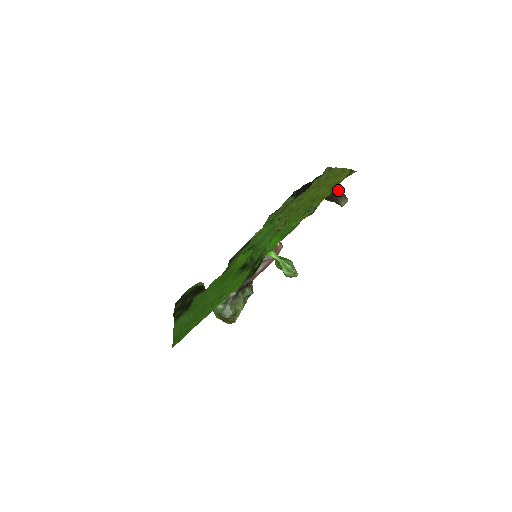
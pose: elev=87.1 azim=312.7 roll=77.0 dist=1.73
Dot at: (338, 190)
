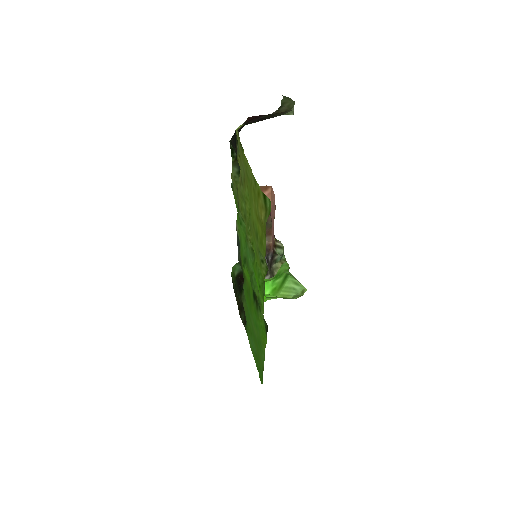
Dot at: (272, 115)
